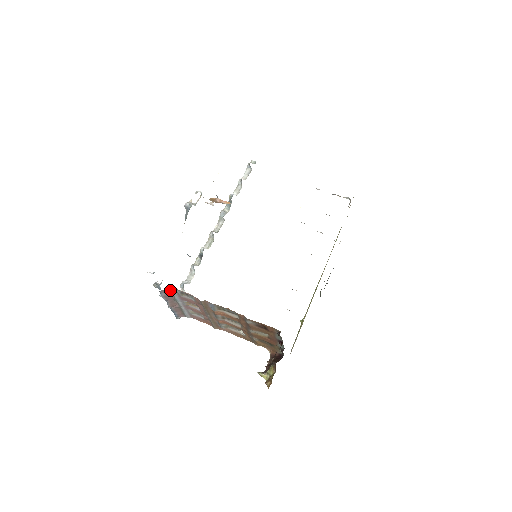
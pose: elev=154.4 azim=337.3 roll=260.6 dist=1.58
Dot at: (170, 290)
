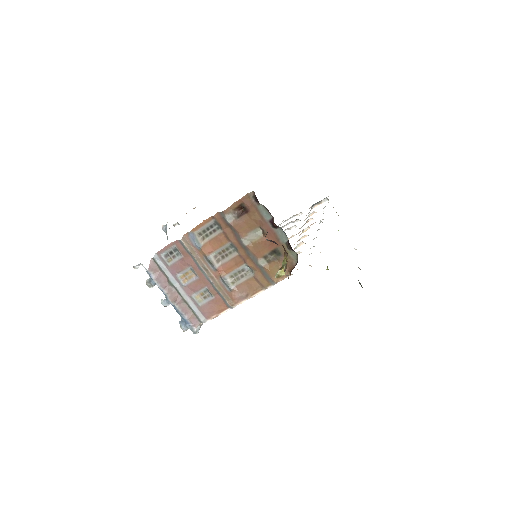
Dot at: (156, 263)
